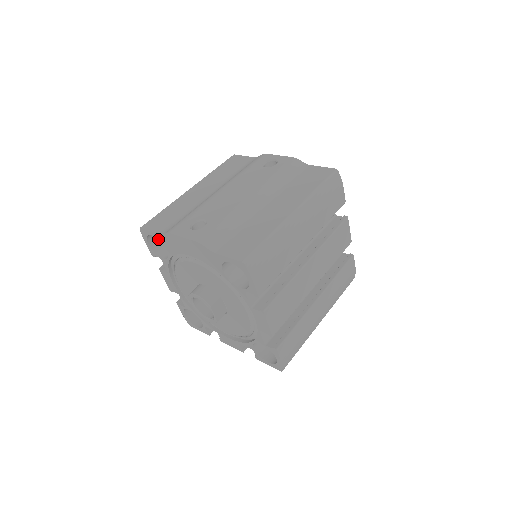
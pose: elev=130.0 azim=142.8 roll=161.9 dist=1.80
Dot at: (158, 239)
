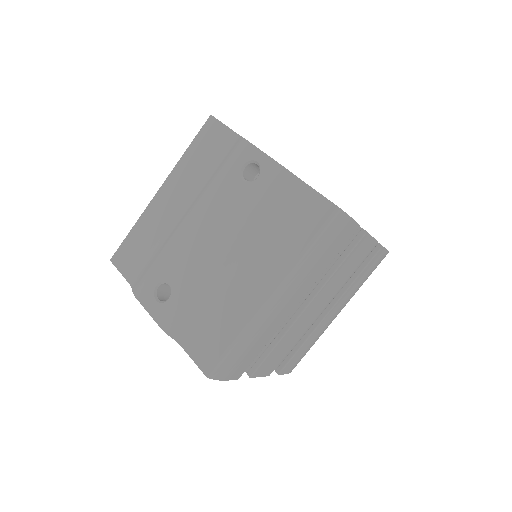
Dot at: occluded
